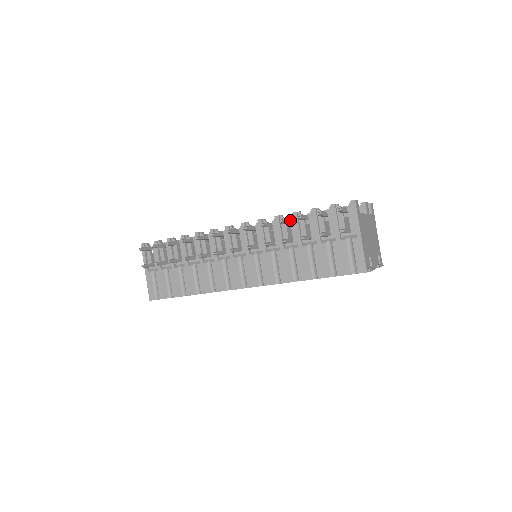
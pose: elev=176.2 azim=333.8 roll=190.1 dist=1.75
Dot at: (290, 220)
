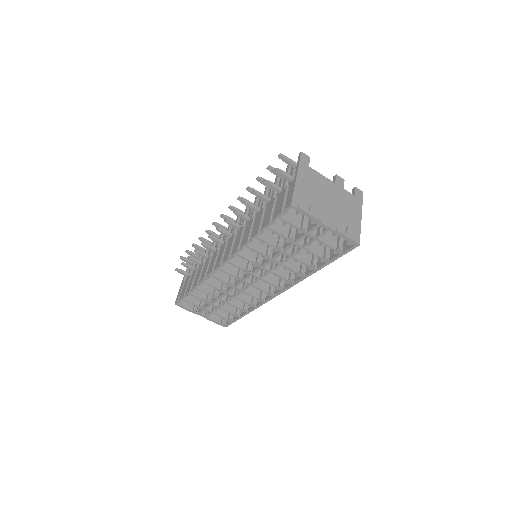
Dot at: occluded
